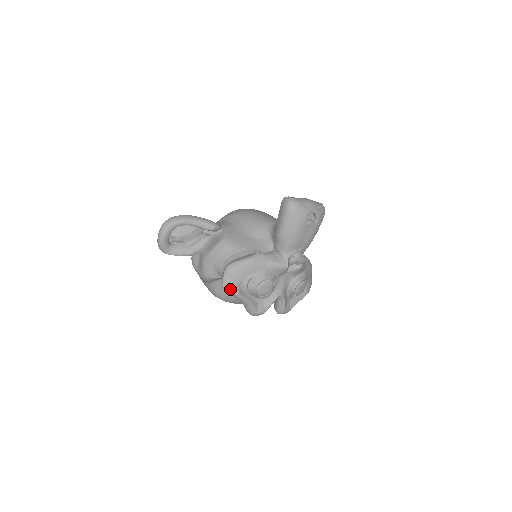
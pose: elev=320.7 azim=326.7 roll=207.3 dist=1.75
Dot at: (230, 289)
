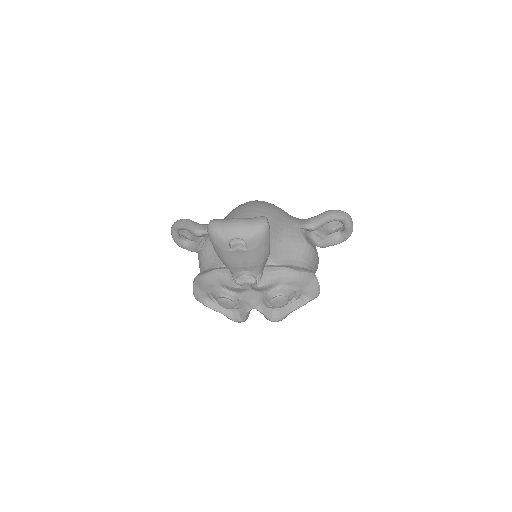
Dot at: (199, 299)
